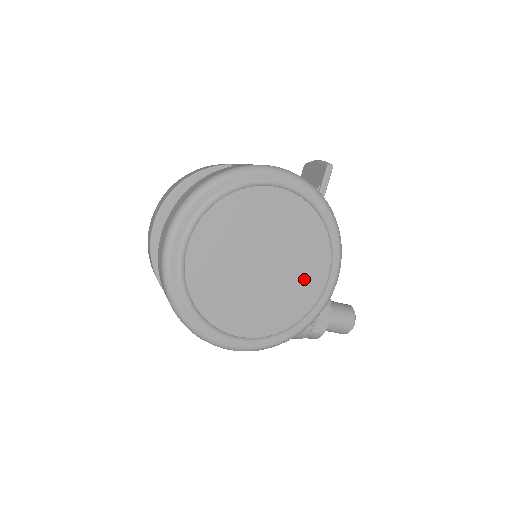
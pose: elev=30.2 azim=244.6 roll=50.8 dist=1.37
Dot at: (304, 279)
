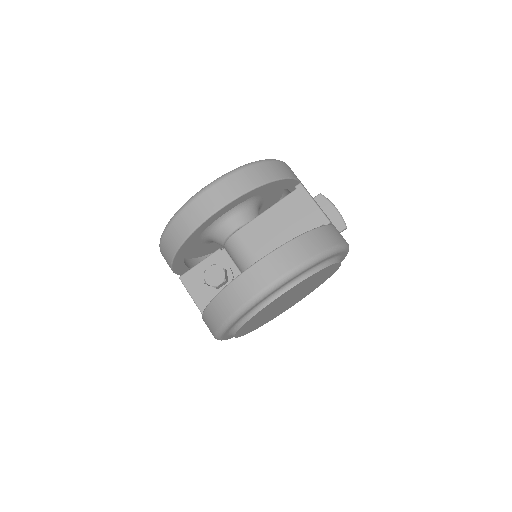
Dot at: (289, 306)
